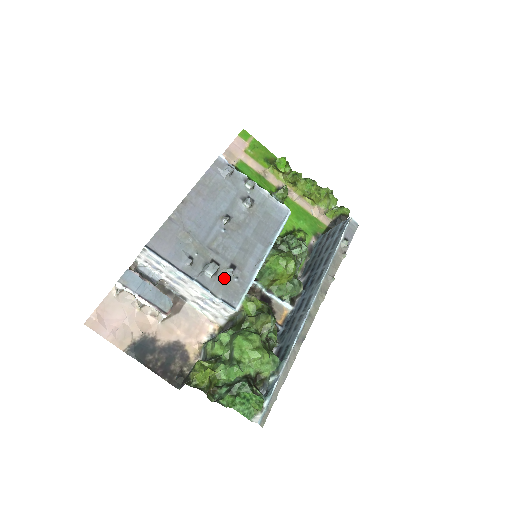
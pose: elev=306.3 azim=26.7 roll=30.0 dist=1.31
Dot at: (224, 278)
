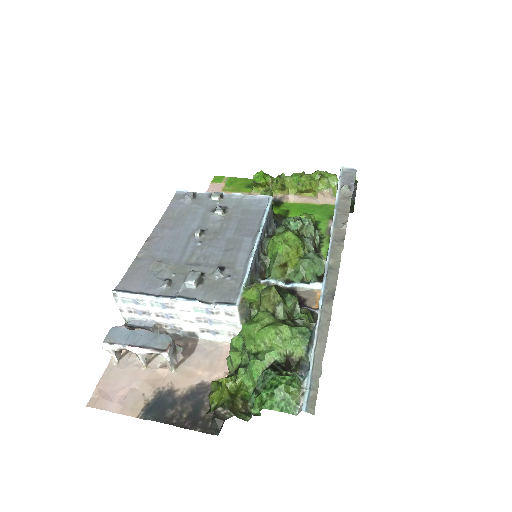
Dot at: (213, 283)
